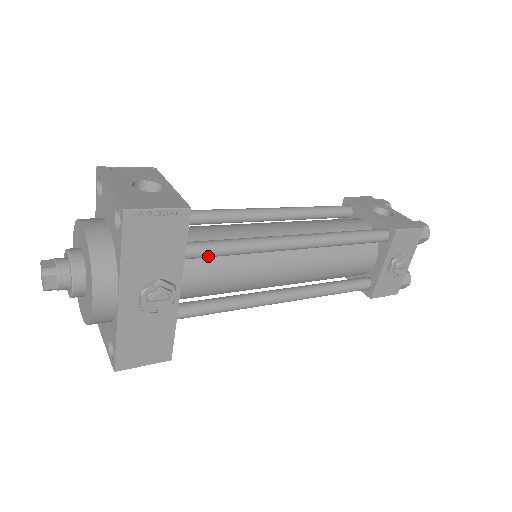
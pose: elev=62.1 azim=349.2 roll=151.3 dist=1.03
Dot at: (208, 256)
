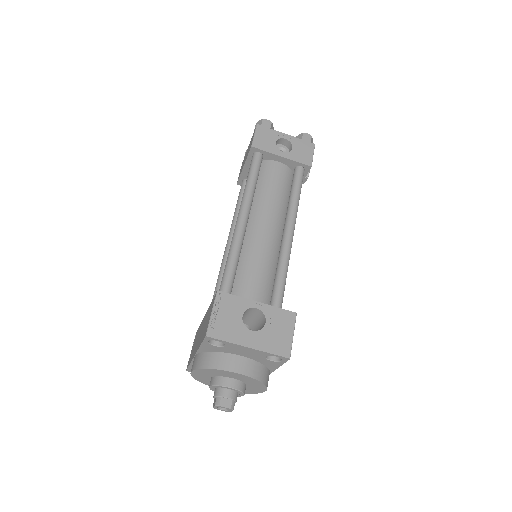
Dot at: occluded
